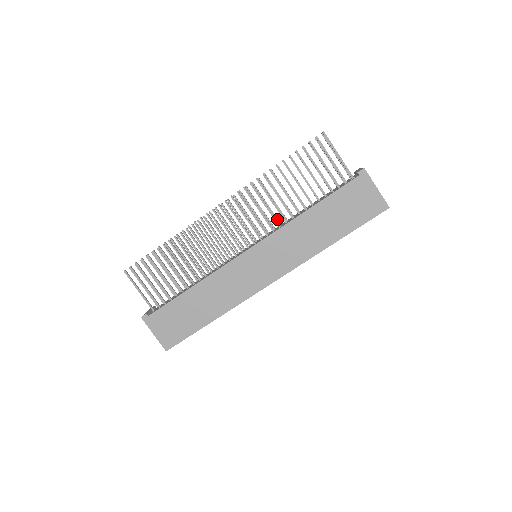
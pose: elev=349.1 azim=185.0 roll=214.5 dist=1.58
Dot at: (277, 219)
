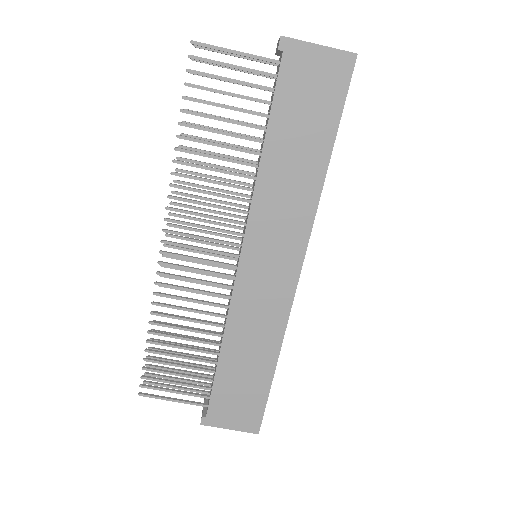
Dot at: (240, 194)
